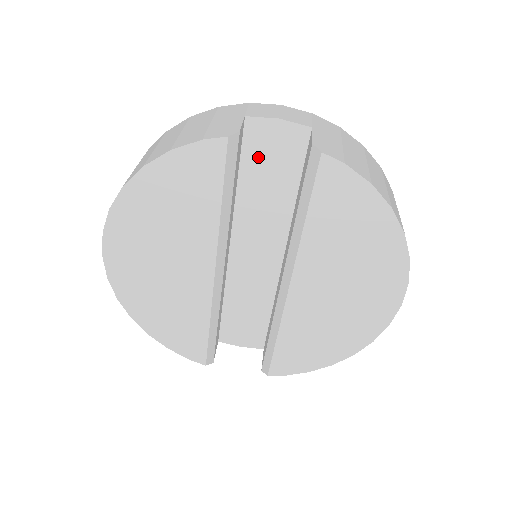
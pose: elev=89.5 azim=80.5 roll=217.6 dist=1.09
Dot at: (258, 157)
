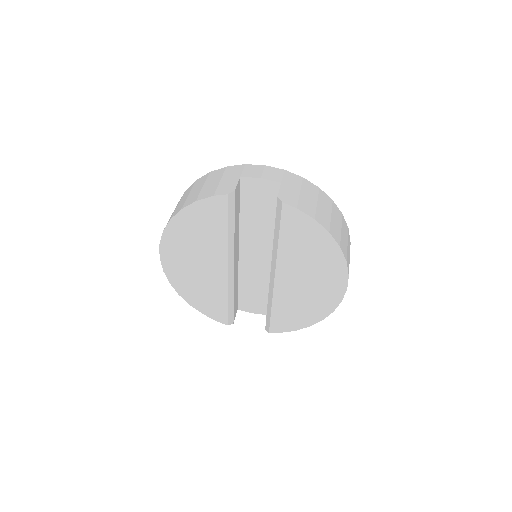
Dot at: (251, 199)
